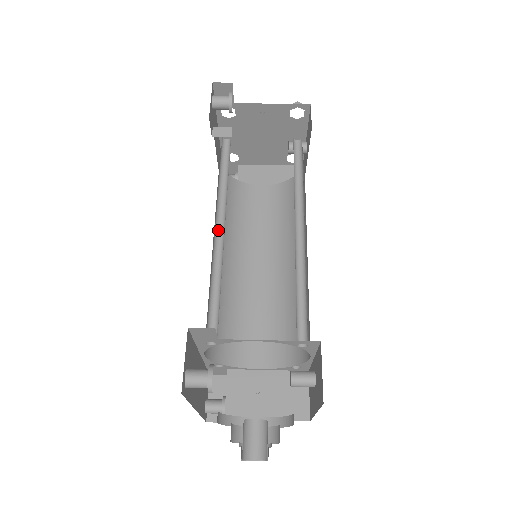
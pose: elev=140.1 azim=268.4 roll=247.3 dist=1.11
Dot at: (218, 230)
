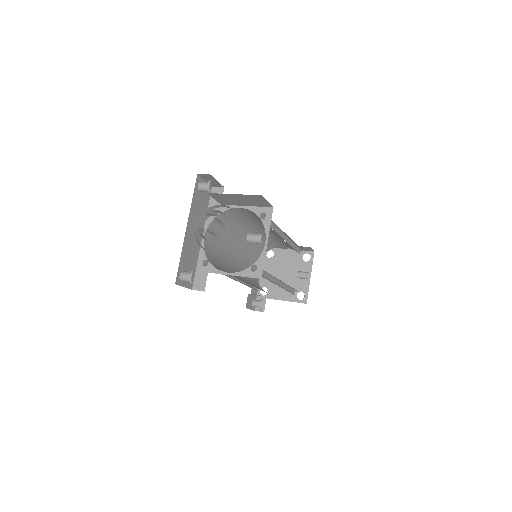
Dot at: (242, 236)
